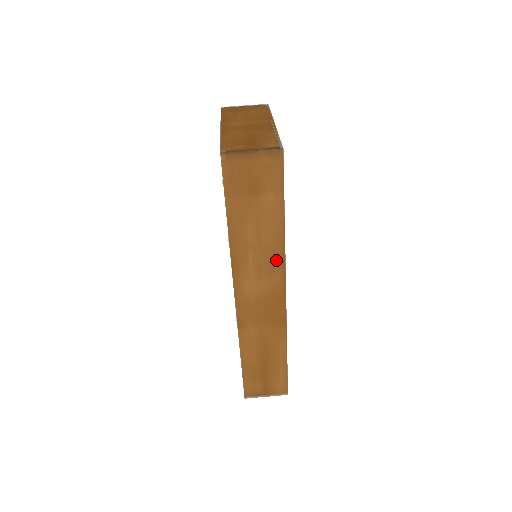
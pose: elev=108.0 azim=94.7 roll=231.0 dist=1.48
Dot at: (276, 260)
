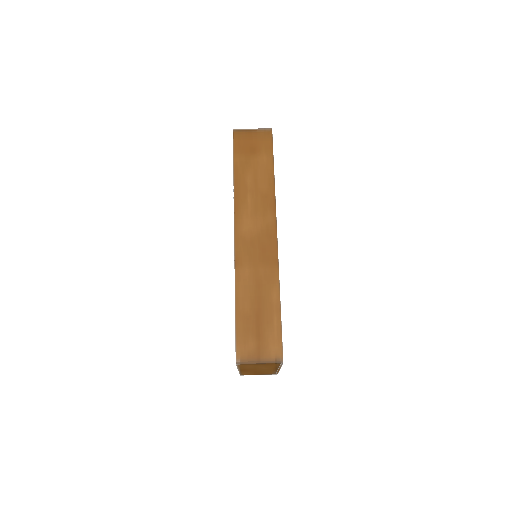
Dot at: (268, 203)
